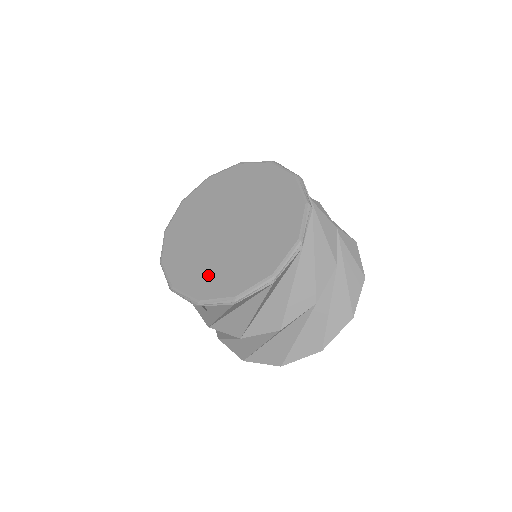
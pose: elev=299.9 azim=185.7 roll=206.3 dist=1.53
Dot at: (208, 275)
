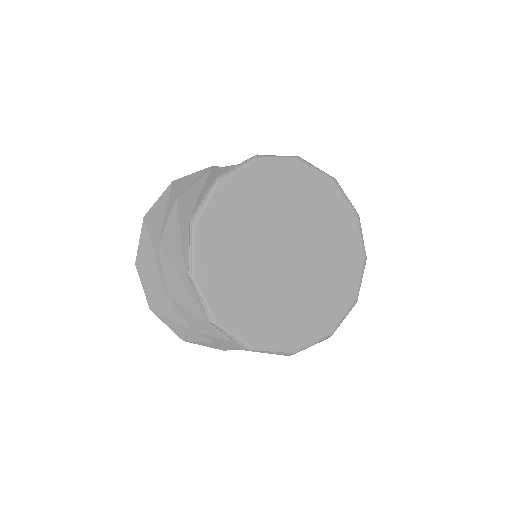
Dot at: (292, 320)
